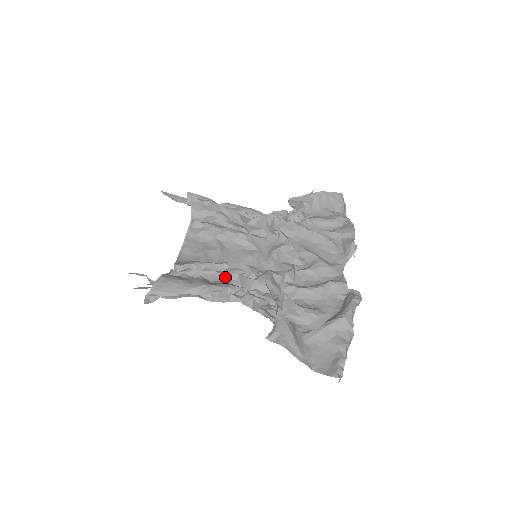
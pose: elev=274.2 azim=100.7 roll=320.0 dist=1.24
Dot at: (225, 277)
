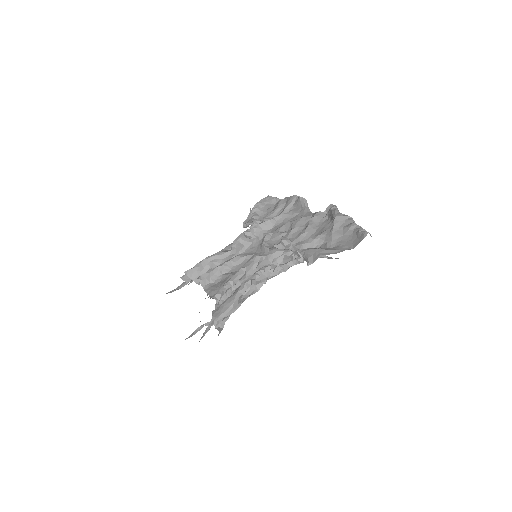
Dot at: occluded
